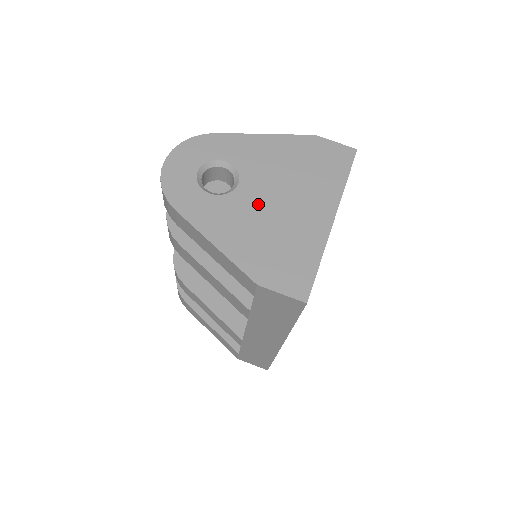
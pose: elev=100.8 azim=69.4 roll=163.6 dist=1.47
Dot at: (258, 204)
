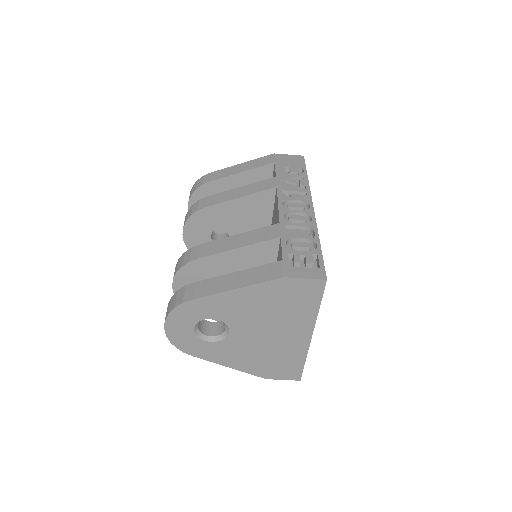
Dot at: (250, 340)
